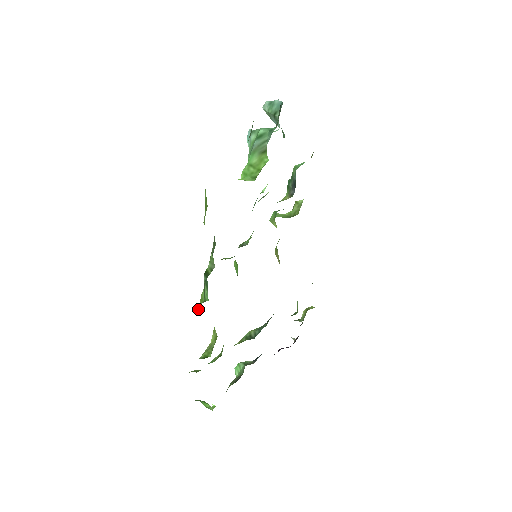
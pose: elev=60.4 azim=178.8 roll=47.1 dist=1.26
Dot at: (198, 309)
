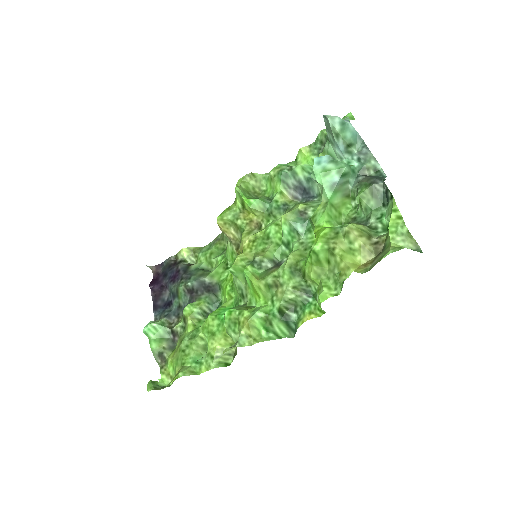
Dot at: (253, 338)
